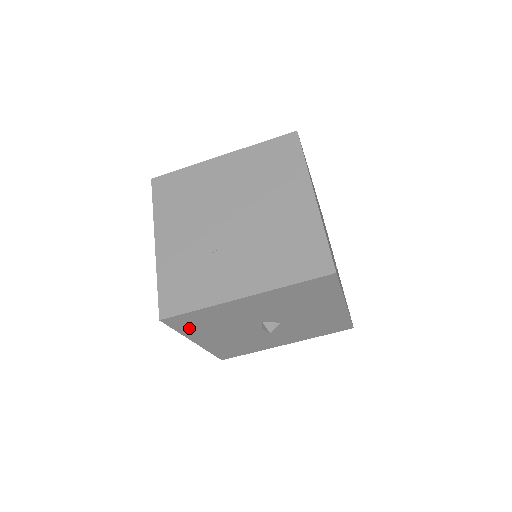
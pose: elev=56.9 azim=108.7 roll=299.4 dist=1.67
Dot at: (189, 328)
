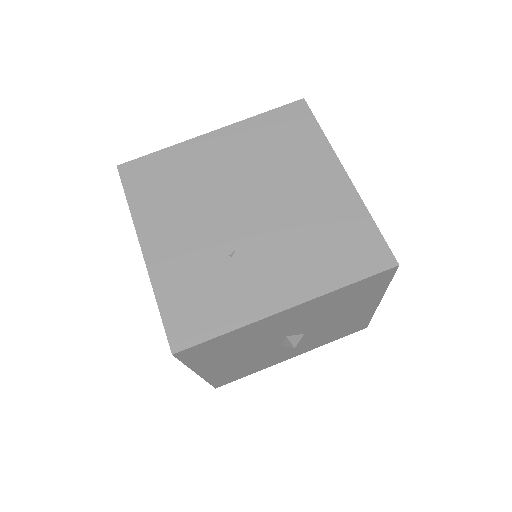
Dot at: (202, 358)
